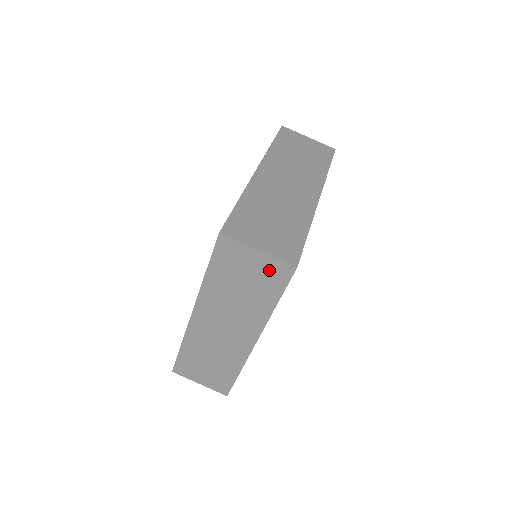
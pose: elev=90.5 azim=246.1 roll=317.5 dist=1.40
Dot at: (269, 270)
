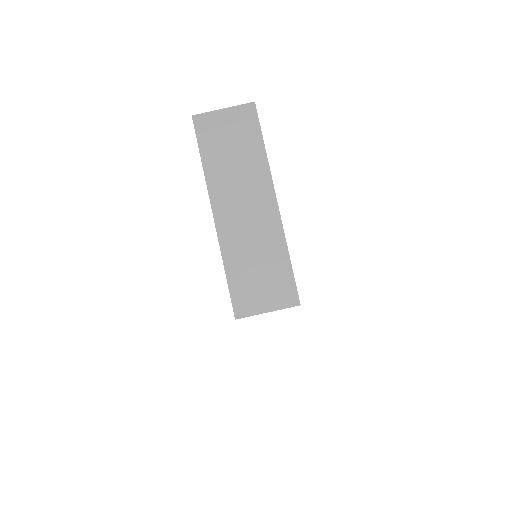
Dot at: occluded
